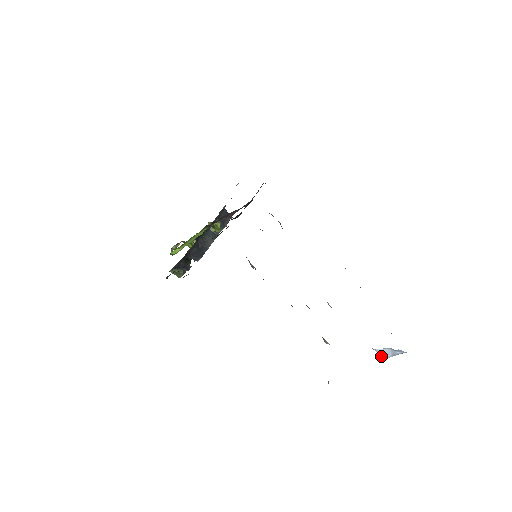
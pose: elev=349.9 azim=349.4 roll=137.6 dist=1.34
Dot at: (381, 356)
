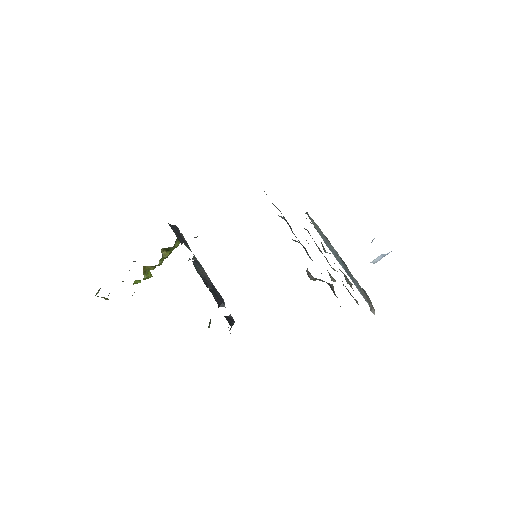
Dot at: (373, 263)
